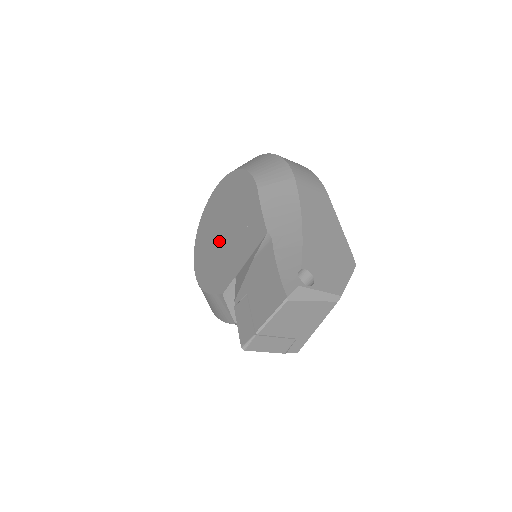
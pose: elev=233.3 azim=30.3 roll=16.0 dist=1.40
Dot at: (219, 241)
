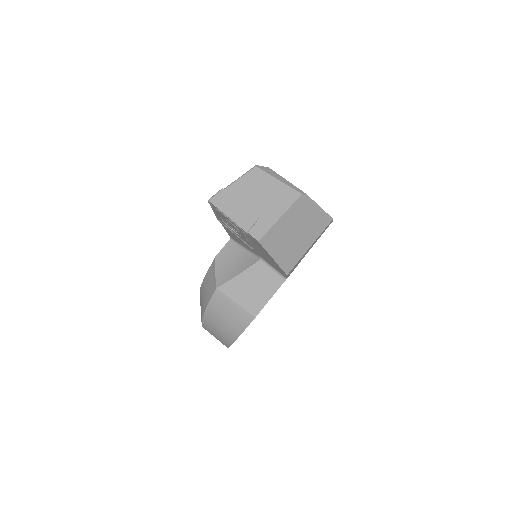
Dot at: occluded
